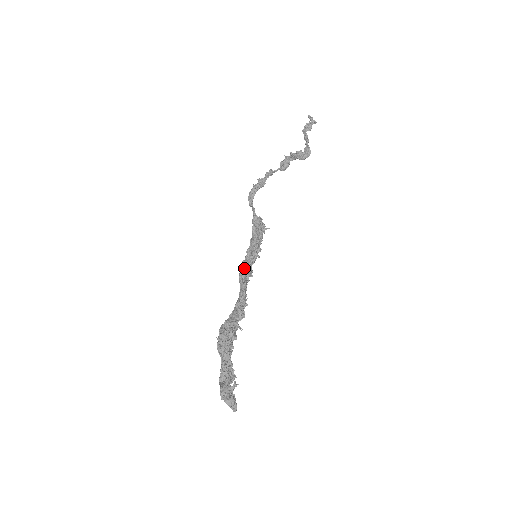
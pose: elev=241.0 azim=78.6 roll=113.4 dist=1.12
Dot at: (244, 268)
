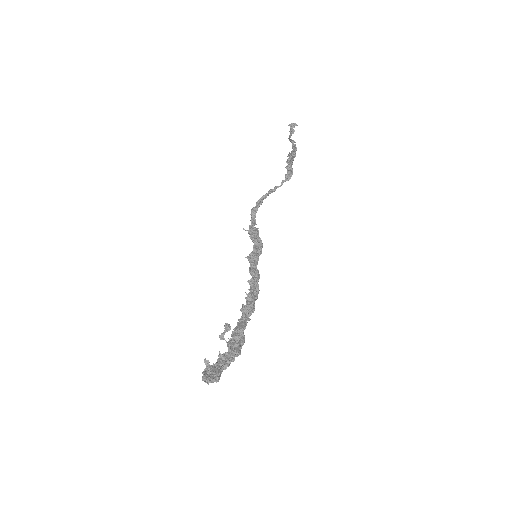
Dot at: occluded
